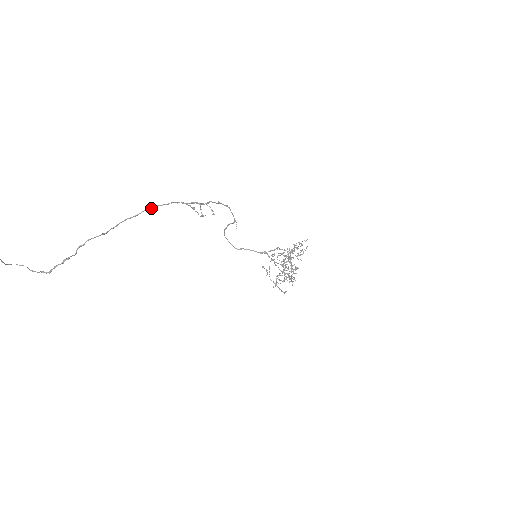
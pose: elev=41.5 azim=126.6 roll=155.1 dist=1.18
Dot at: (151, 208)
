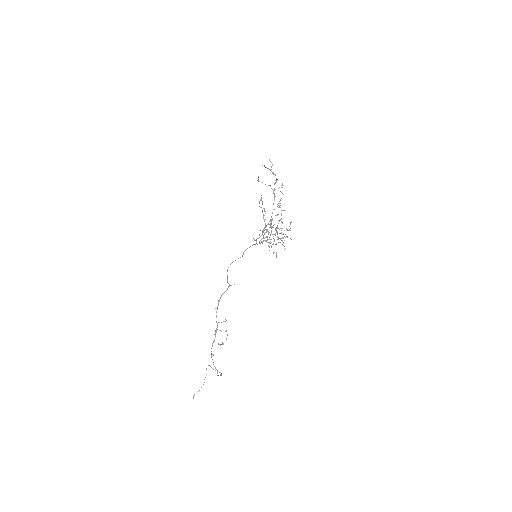
Dot at: (211, 356)
